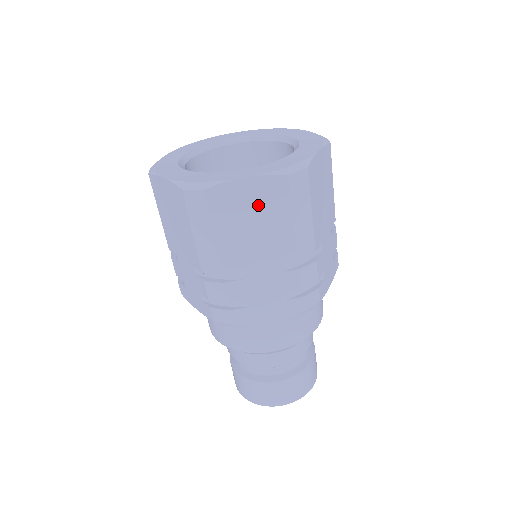
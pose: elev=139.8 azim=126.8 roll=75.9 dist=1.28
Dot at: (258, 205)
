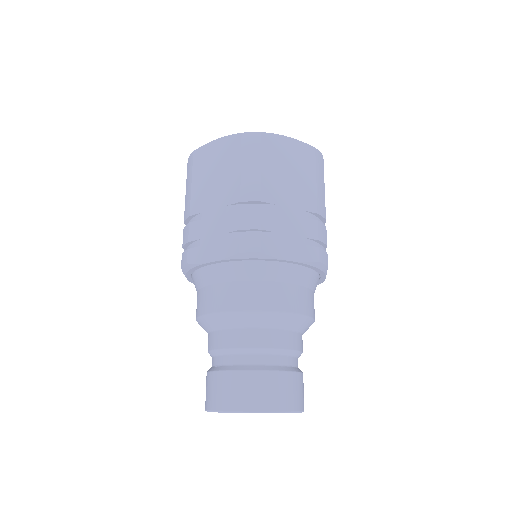
Dot at: (221, 157)
